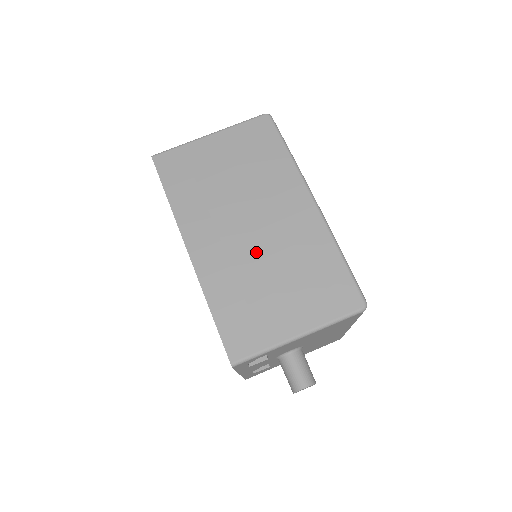
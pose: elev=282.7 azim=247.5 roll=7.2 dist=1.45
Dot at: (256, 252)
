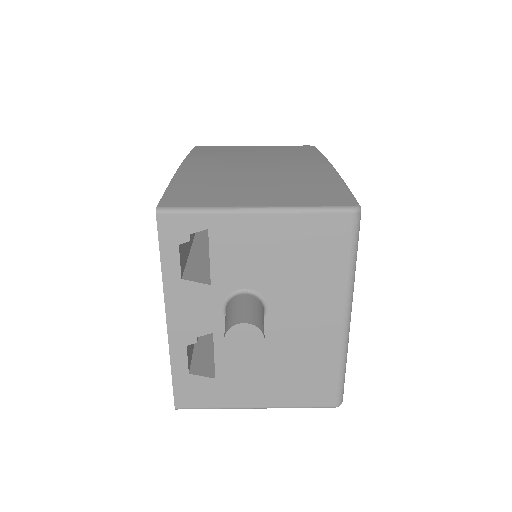
Dot at: (249, 171)
